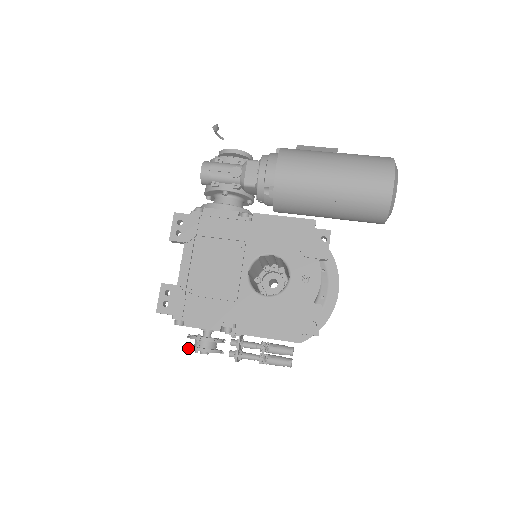
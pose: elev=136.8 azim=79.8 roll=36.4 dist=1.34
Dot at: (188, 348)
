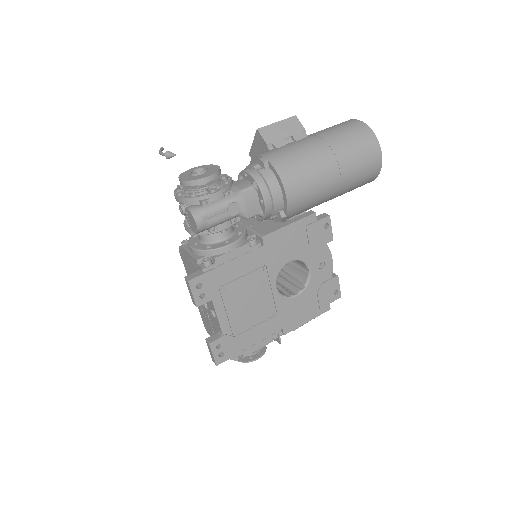
Dot at: (242, 362)
